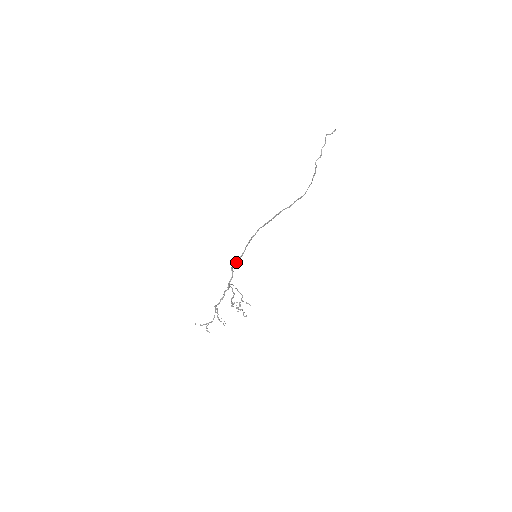
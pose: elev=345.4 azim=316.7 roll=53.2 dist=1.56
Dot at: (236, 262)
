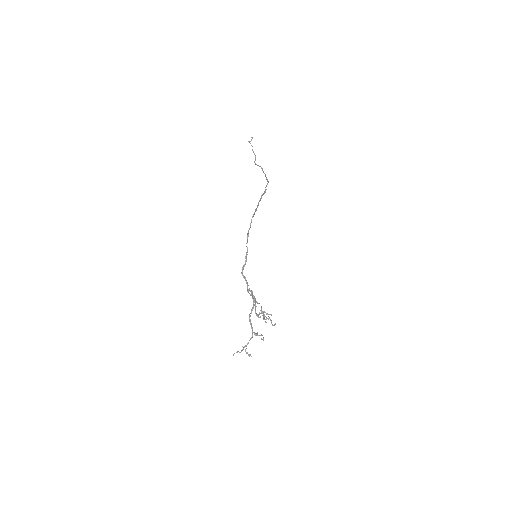
Dot at: (244, 265)
